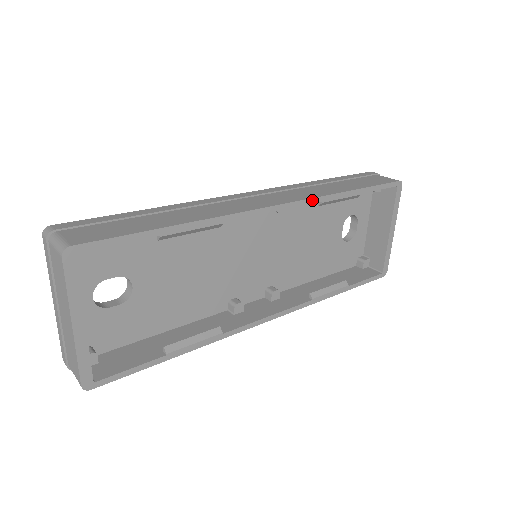
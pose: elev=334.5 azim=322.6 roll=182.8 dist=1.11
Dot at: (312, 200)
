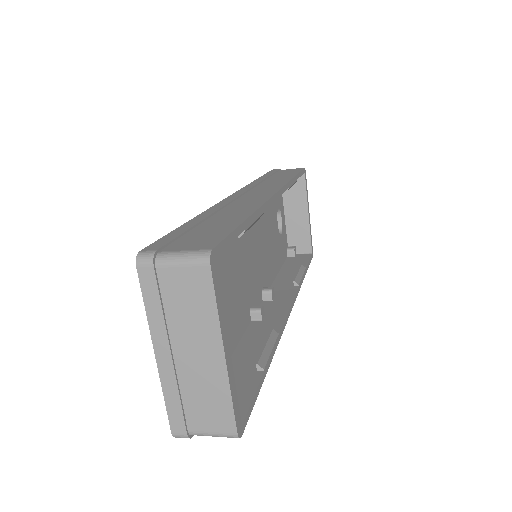
Dot at: (286, 186)
